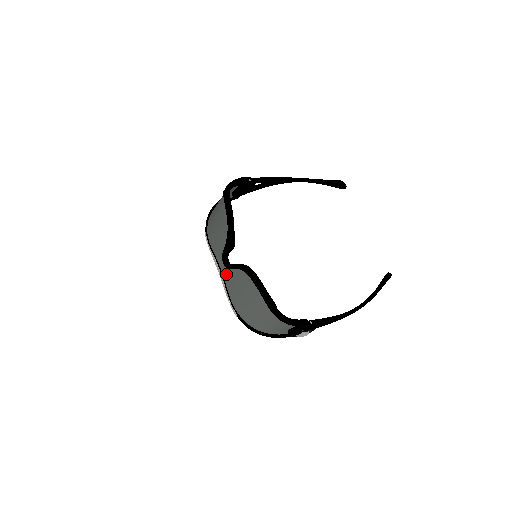
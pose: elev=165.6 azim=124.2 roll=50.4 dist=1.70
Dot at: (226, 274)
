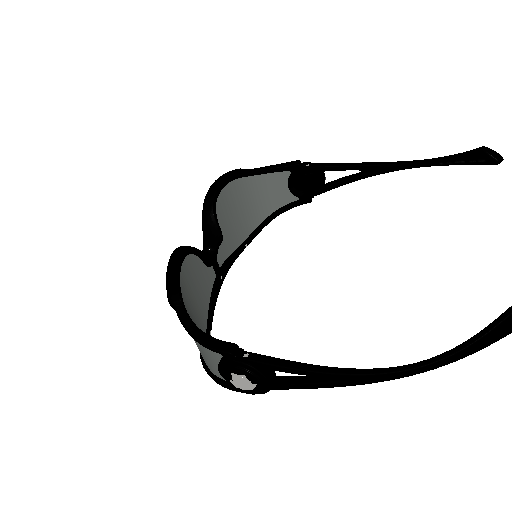
Dot at: occluded
